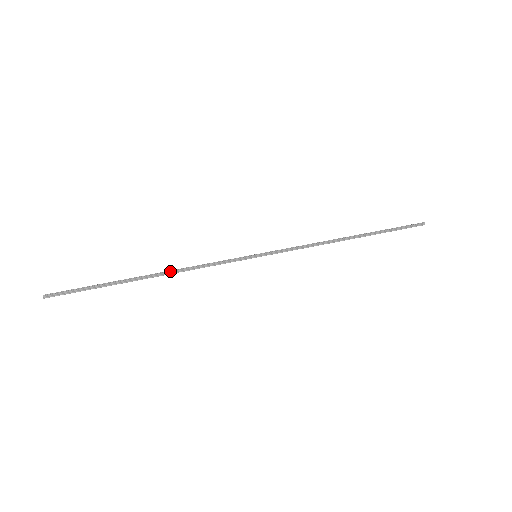
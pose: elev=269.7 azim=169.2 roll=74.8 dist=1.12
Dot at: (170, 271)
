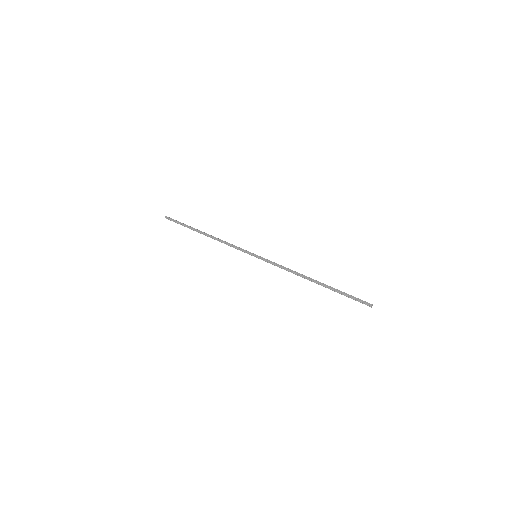
Dot at: (213, 238)
